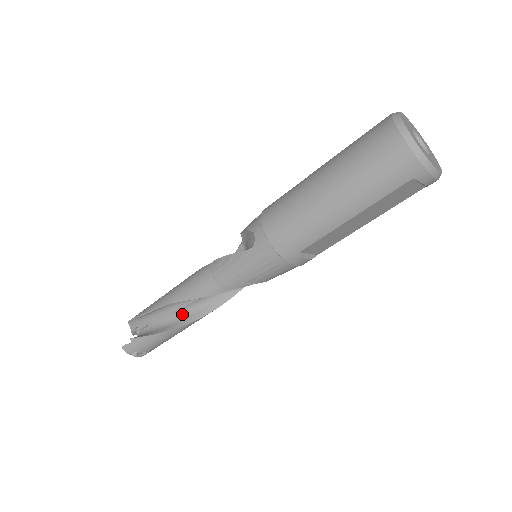
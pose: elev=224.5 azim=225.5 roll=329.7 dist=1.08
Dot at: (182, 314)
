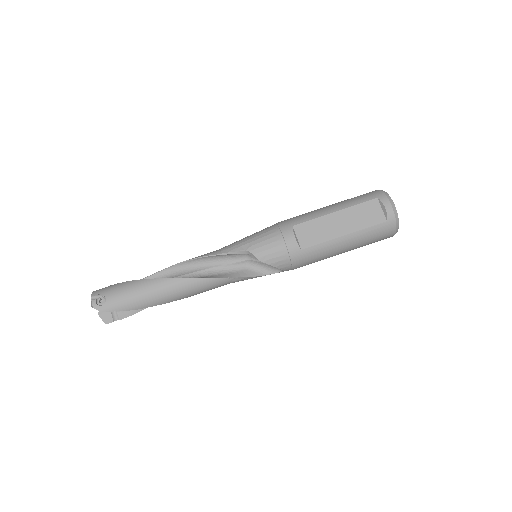
Dot at: occluded
